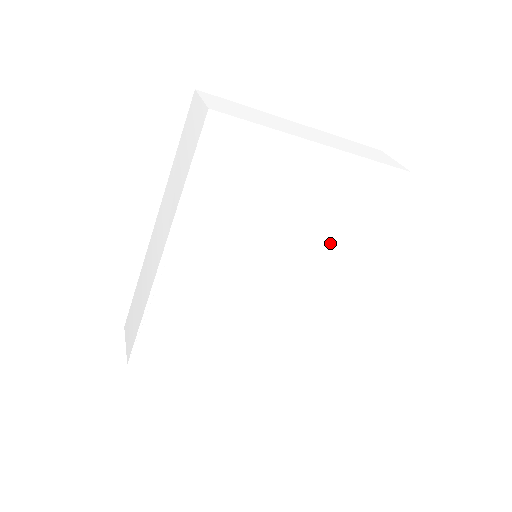
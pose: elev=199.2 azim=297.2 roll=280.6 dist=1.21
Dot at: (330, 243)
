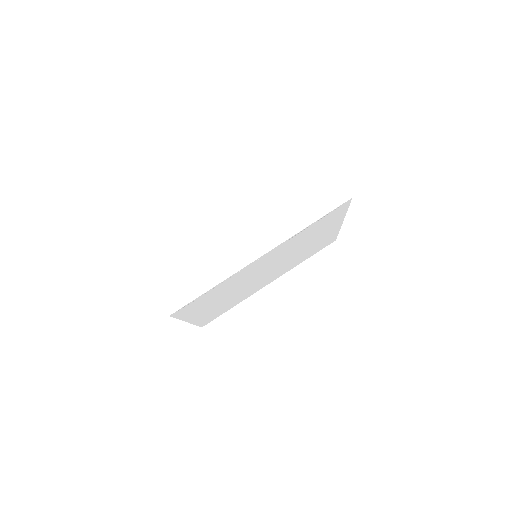
Dot at: (292, 263)
